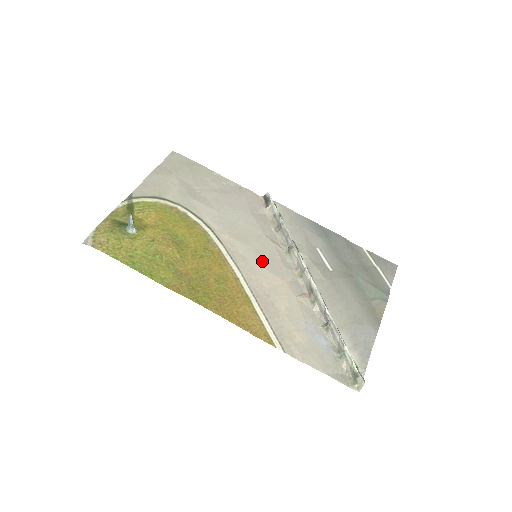
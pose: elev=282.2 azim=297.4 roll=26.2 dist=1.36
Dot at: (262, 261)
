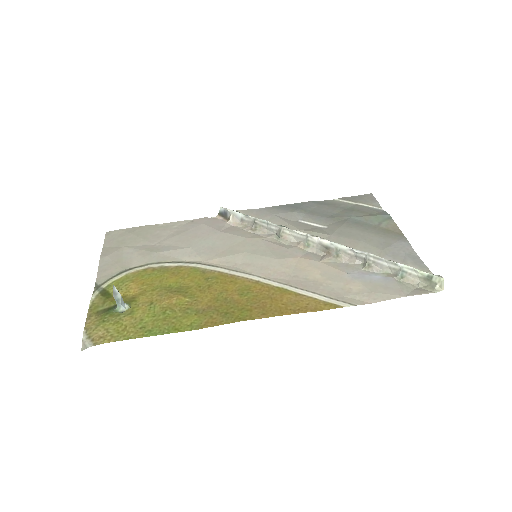
Dot at: (265, 256)
